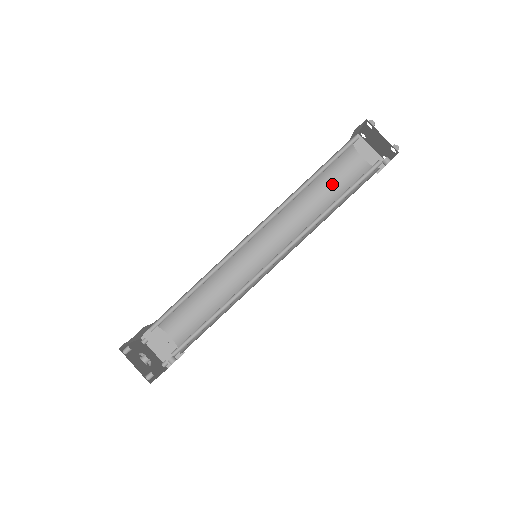
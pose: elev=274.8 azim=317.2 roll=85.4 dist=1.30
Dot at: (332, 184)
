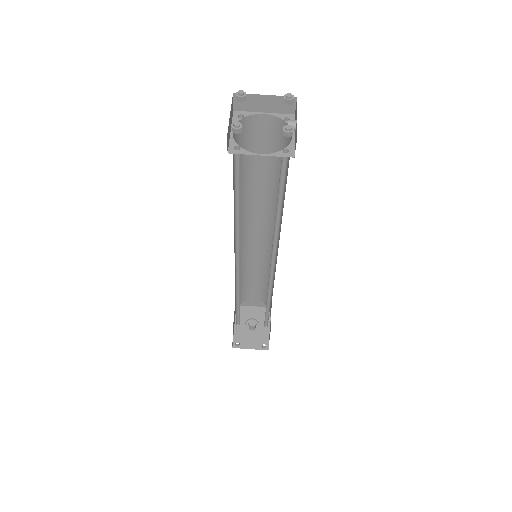
Dot at: (259, 157)
